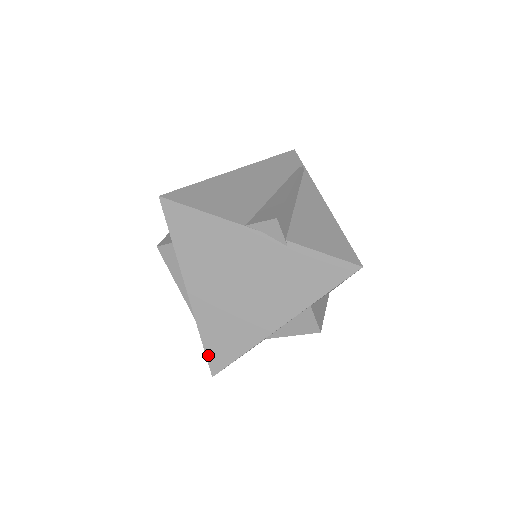
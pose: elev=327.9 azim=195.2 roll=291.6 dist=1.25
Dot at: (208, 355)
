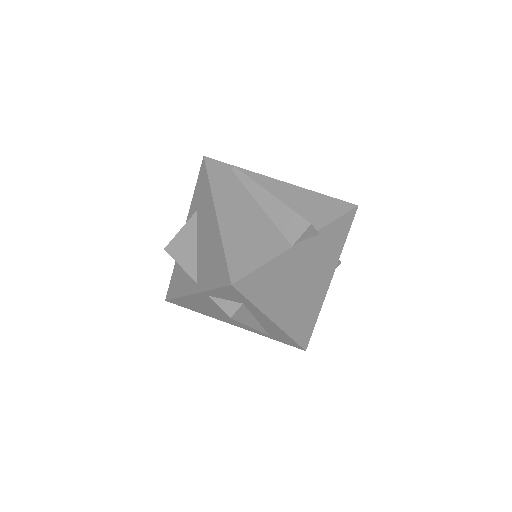
Dot at: (299, 343)
